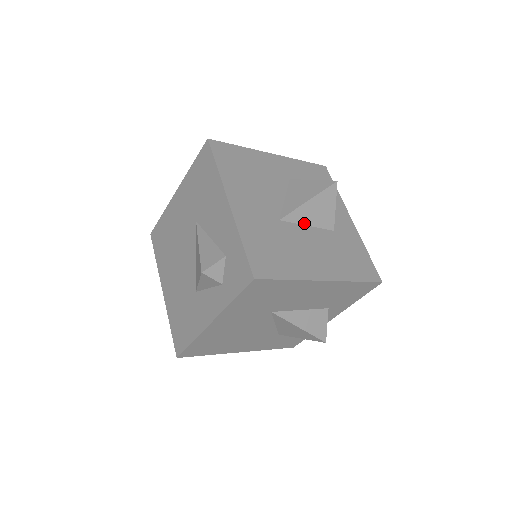
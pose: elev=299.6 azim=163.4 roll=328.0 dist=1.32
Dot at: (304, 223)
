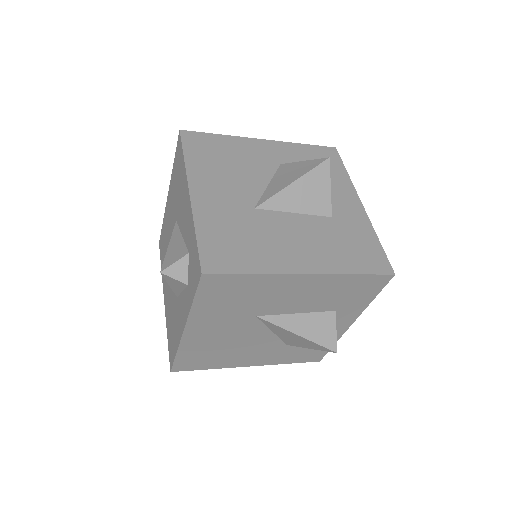
Dot at: (289, 210)
